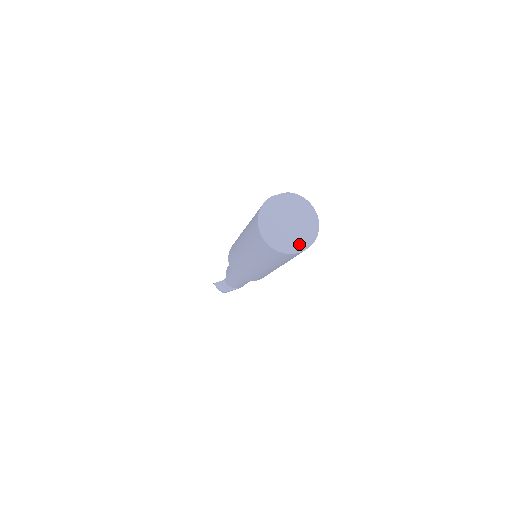
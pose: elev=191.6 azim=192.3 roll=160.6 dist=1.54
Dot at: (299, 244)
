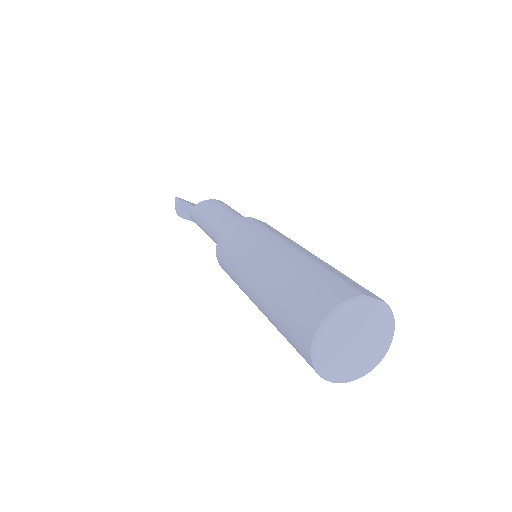
Dot at: (342, 374)
